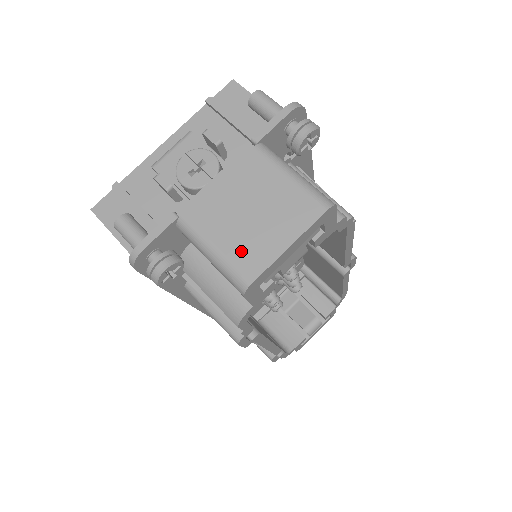
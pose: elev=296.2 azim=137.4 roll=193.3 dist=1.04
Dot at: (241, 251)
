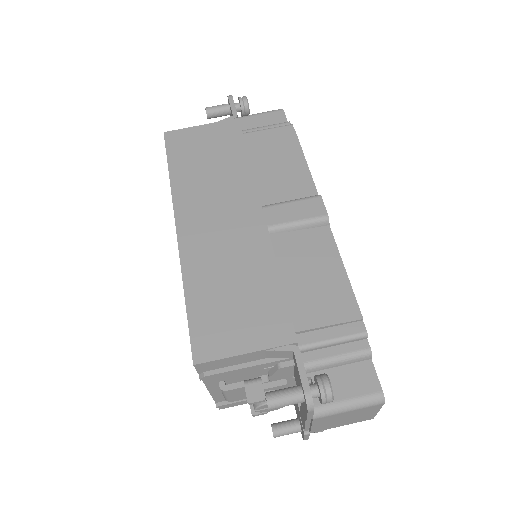
Dot at: (356, 421)
